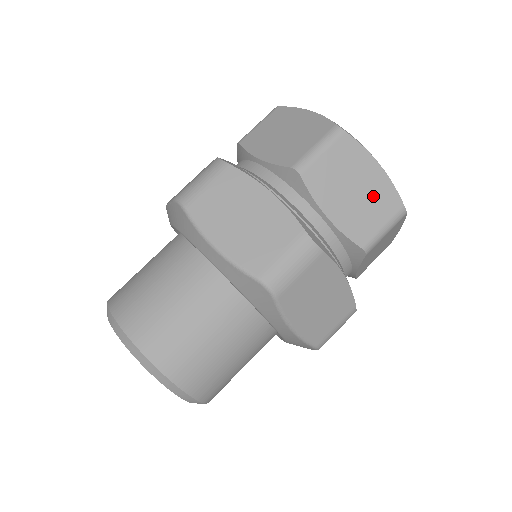
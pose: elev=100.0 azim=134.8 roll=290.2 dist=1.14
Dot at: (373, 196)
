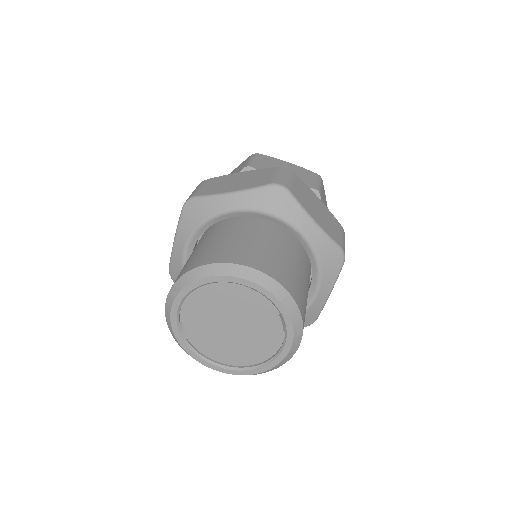
Dot at: occluded
